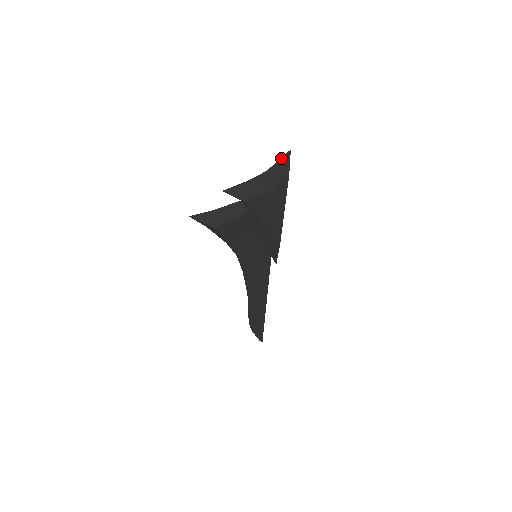
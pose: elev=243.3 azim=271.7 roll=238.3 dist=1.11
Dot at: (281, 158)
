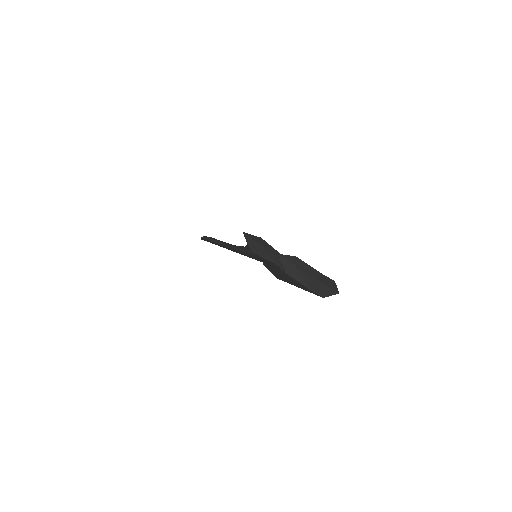
Dot at: (330, 288)
